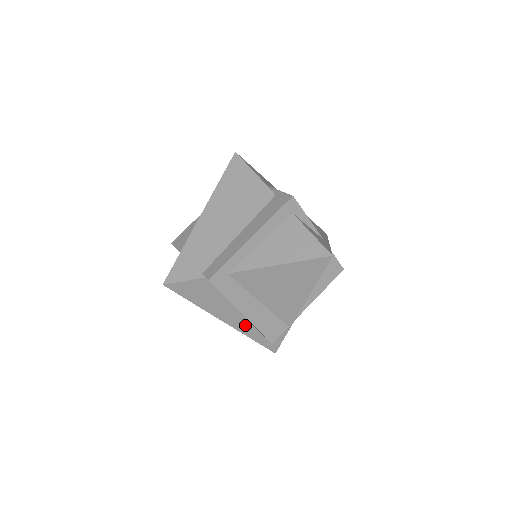
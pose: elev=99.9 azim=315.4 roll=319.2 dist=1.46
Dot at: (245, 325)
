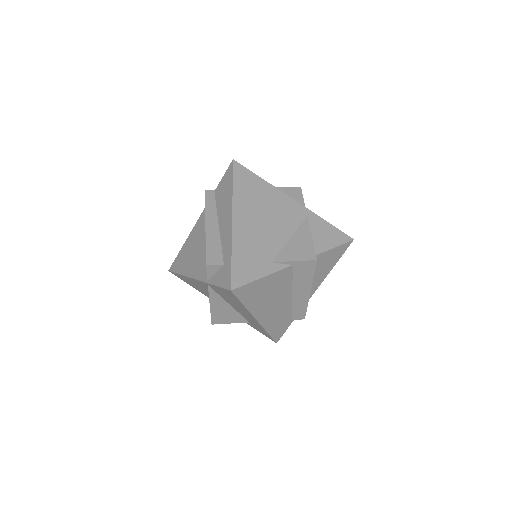
Dot at: occluded
